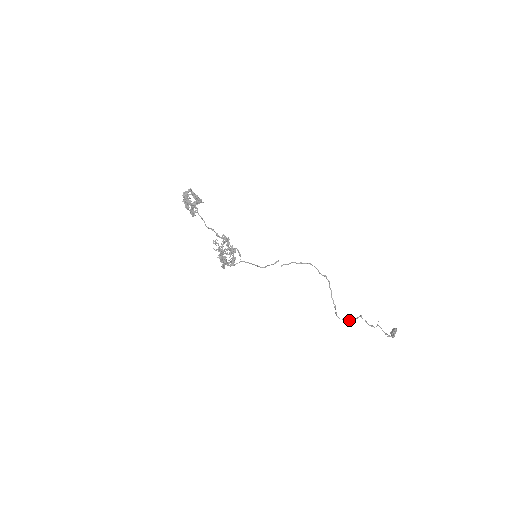
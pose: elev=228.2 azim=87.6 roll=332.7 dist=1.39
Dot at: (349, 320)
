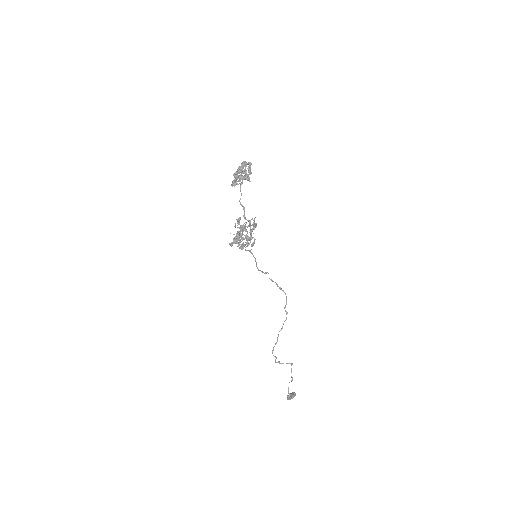
Dot at: occluded
